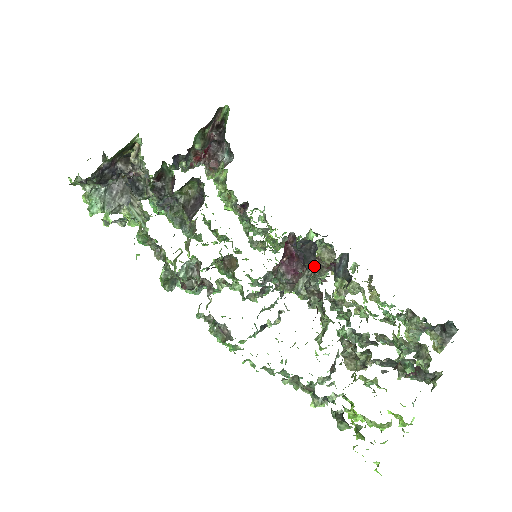
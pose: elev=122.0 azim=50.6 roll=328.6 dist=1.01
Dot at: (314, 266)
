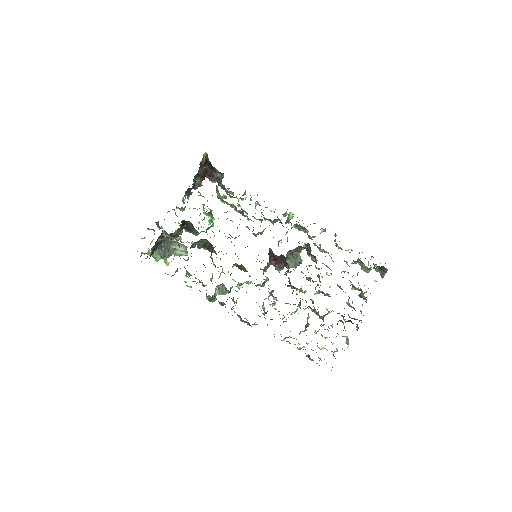
Dot at: (288, 266)
